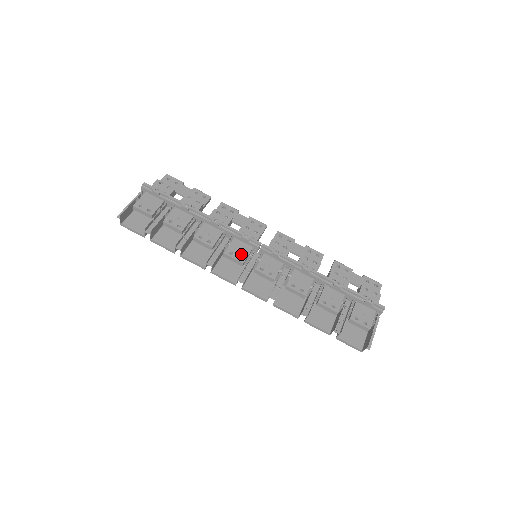
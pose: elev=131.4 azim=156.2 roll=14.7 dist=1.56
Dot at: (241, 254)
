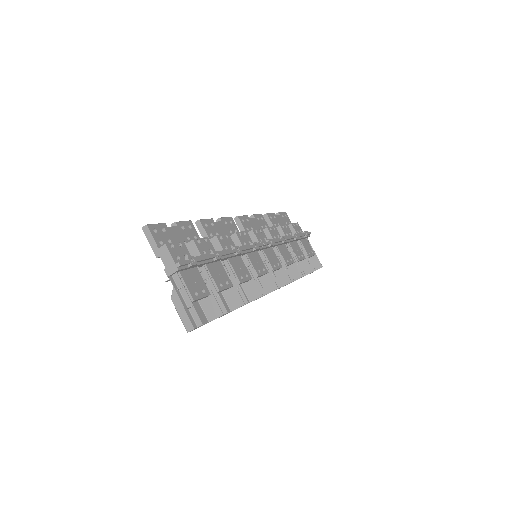
Dot at: (261, 265)
